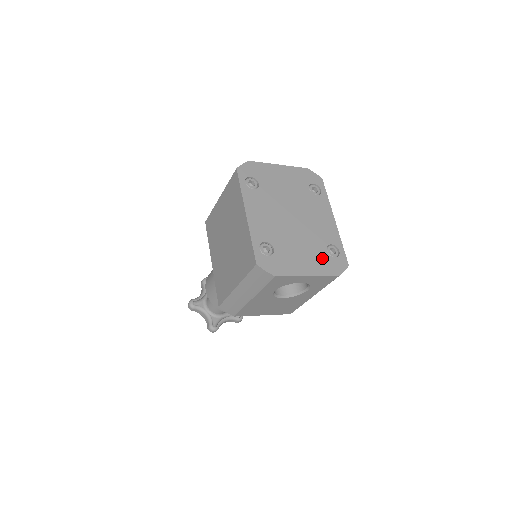
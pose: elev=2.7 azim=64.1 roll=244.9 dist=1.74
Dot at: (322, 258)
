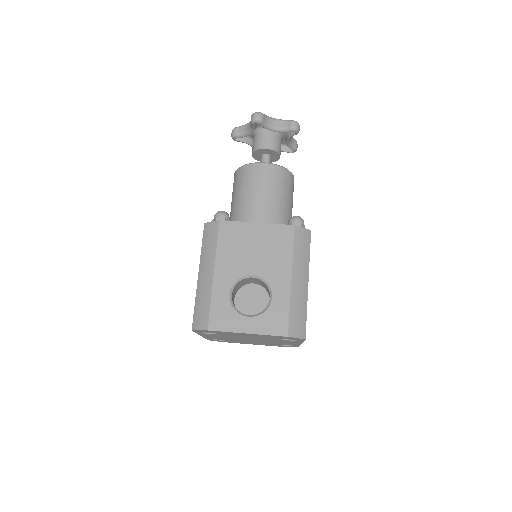
Dot at: occluded
